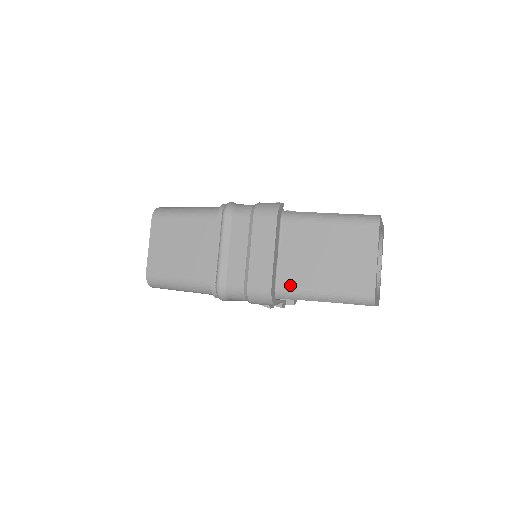
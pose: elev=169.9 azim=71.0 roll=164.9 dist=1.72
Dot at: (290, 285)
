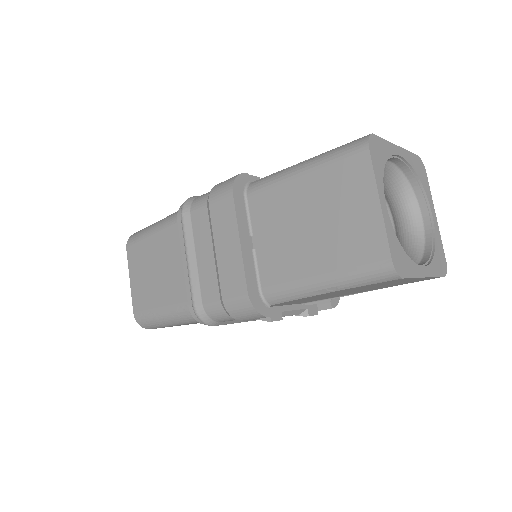
Dot at: (276, 281)
